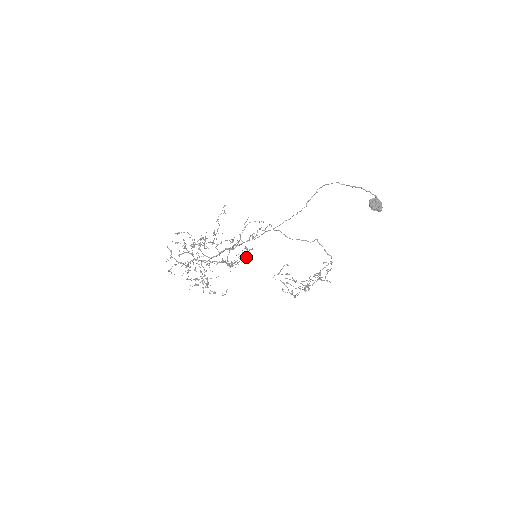
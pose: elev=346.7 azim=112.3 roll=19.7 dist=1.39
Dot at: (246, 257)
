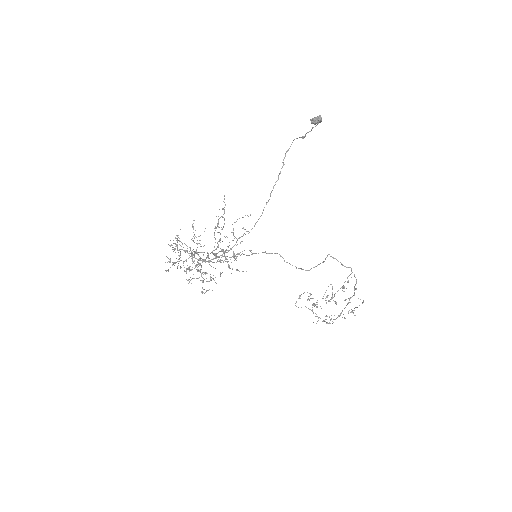
Dot at: occluded
